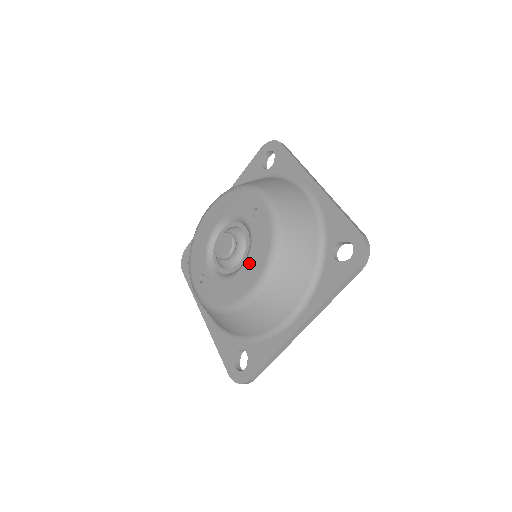
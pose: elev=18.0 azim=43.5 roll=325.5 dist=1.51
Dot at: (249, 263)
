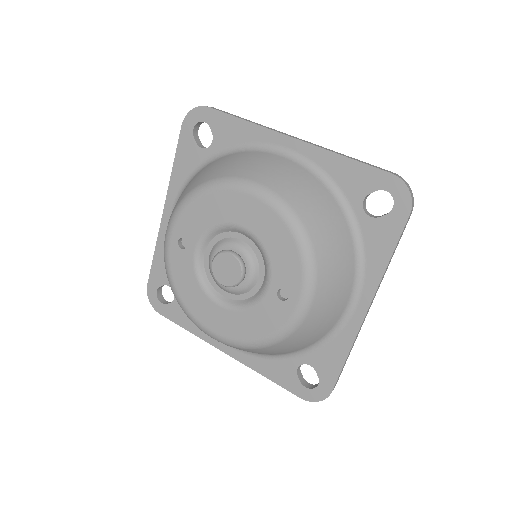
Dot at: (231, 316)
